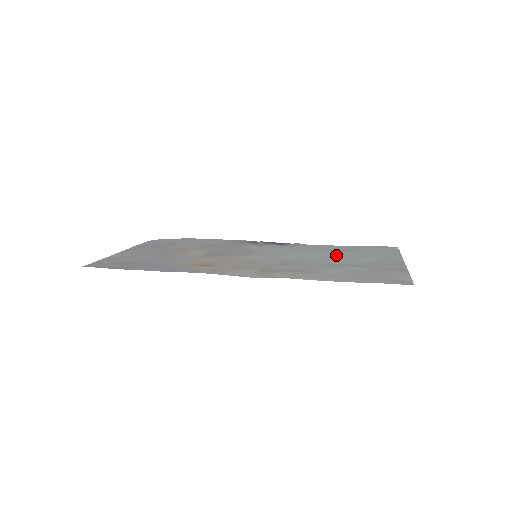
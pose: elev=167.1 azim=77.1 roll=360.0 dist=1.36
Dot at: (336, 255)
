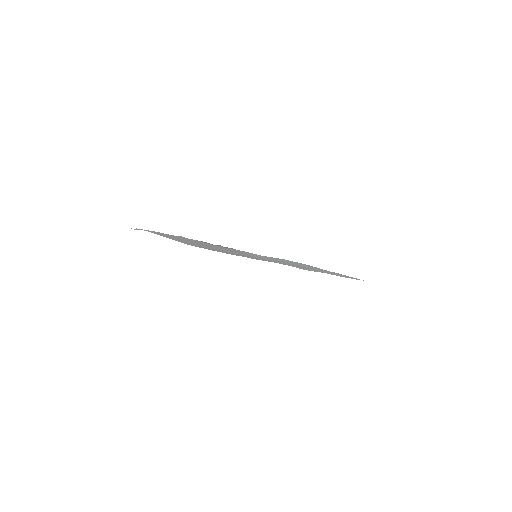
Dot at: (286, 262)
